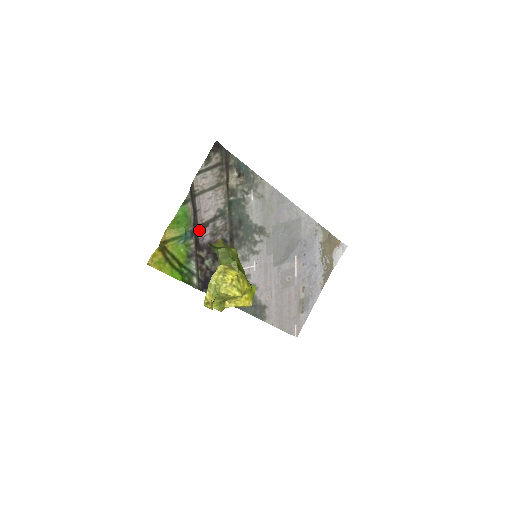
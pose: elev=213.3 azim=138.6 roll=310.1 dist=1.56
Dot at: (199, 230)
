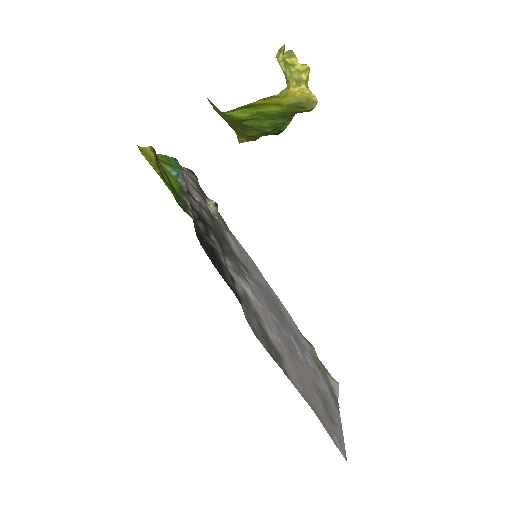
Dot at: (187, 193)
